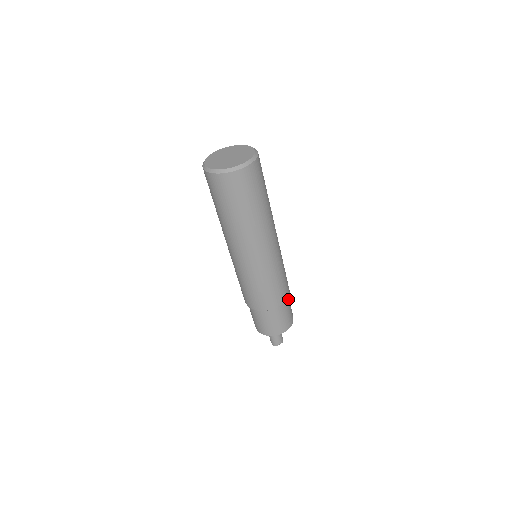
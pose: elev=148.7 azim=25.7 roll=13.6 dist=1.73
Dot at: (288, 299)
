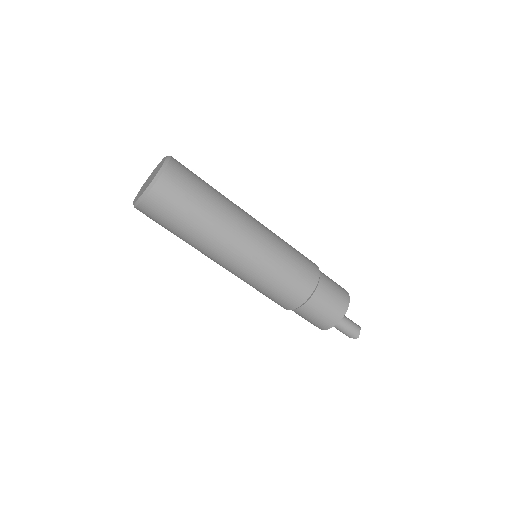
Dot at: occluded
